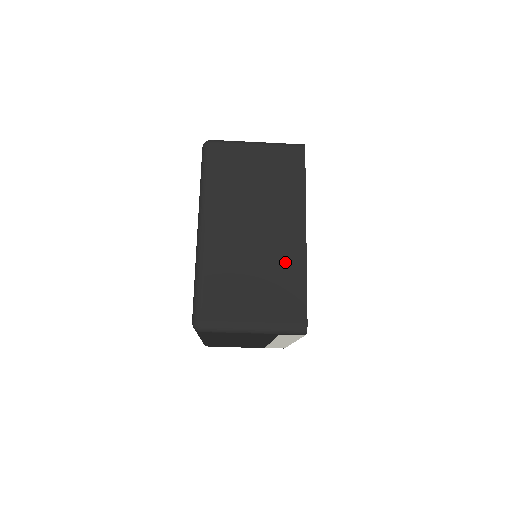
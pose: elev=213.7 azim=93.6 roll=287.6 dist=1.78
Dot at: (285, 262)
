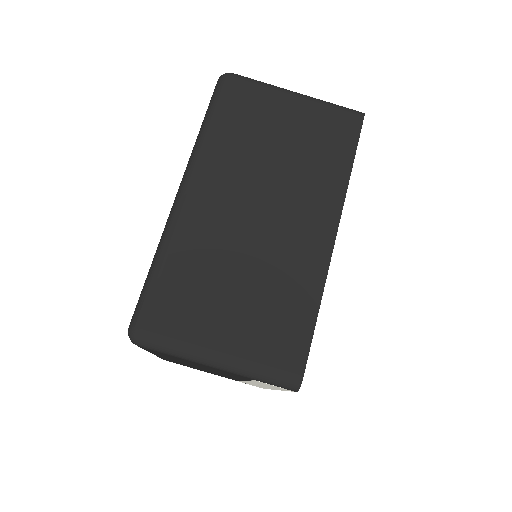
Dot at: (293, 273)
